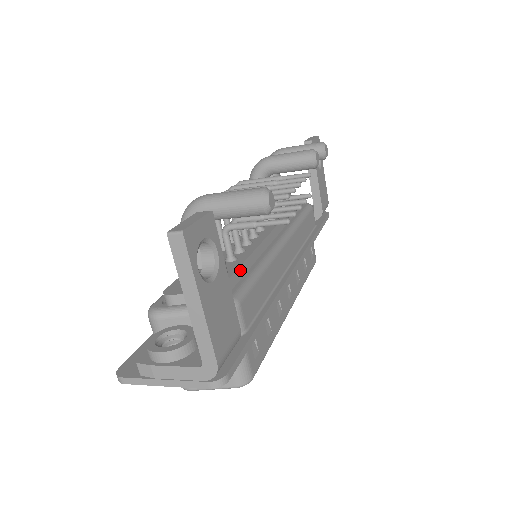
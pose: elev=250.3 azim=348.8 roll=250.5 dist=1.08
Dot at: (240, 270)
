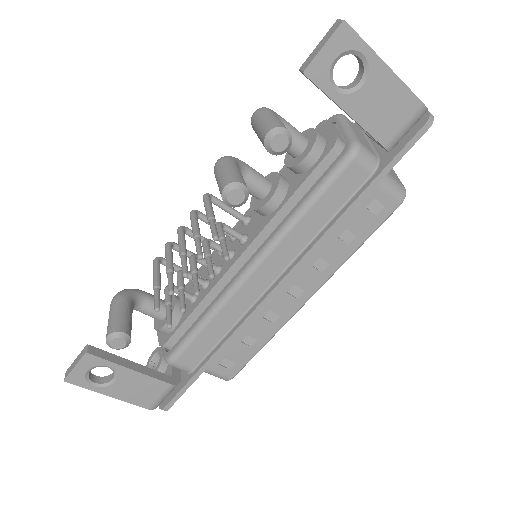
Dot at: (187, 322)
